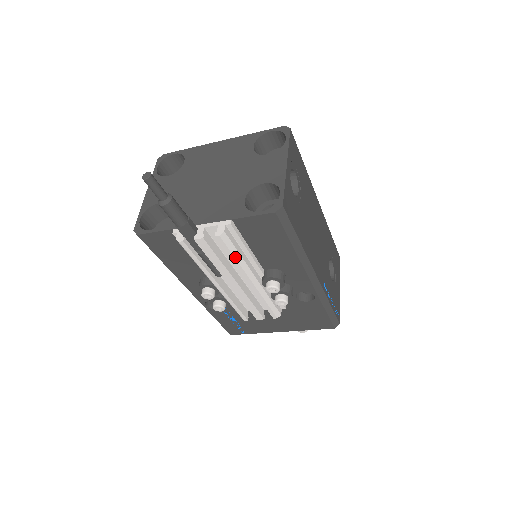
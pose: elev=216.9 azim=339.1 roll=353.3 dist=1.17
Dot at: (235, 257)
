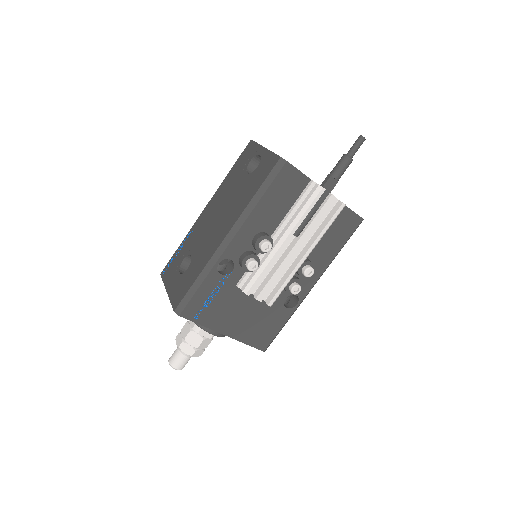
Dot at: (328, 227)
